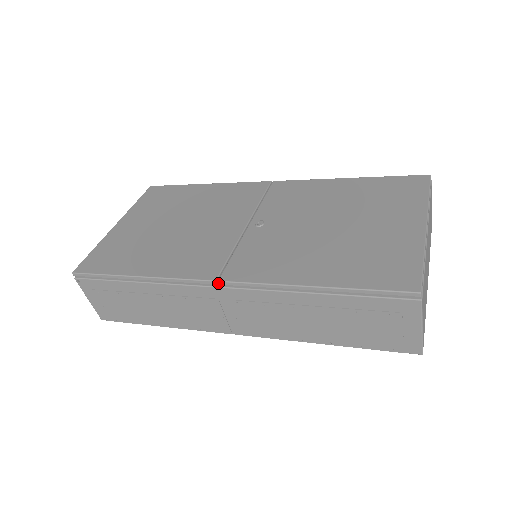
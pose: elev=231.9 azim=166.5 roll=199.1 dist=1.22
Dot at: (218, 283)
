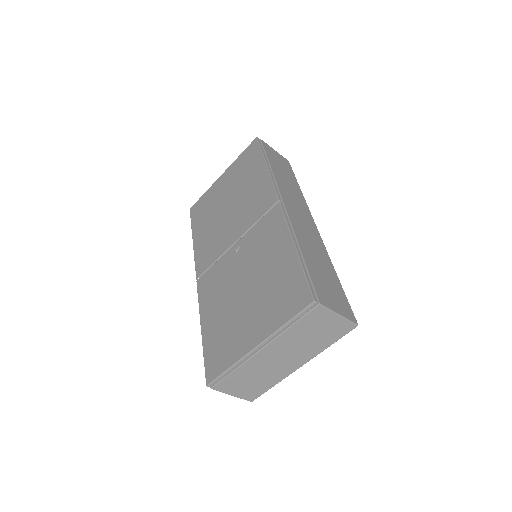
Dot at: occluded
